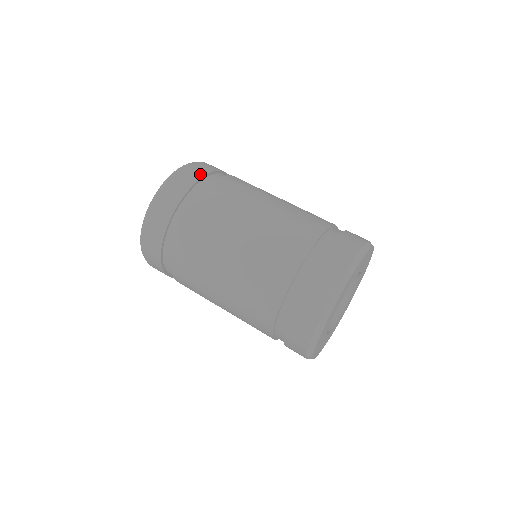
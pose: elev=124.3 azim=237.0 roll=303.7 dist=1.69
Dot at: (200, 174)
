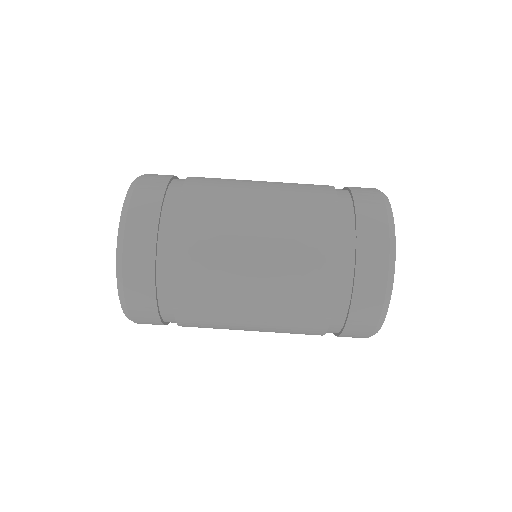
Dot at: (155, 204)
